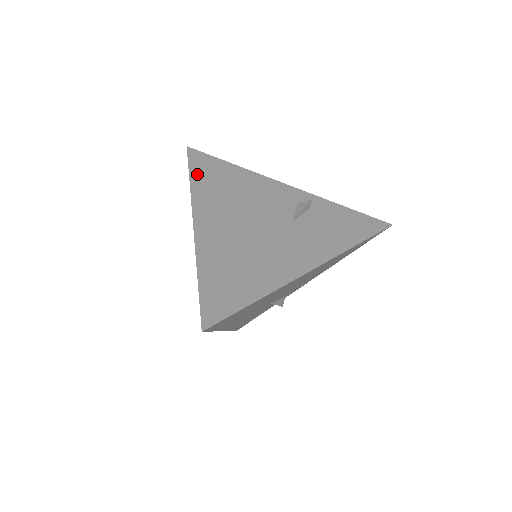
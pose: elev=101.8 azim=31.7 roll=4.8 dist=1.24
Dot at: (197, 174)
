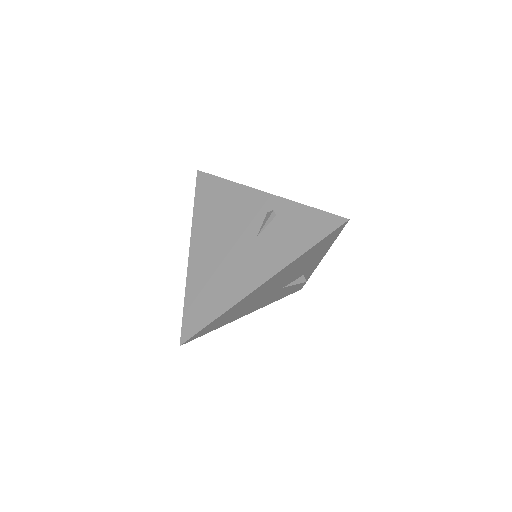
Dot at: (199, 200)
